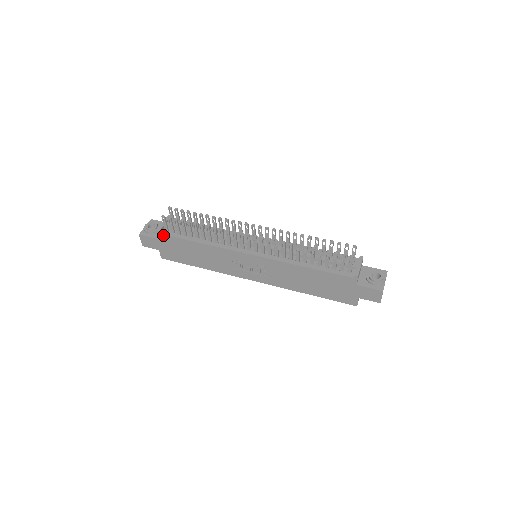
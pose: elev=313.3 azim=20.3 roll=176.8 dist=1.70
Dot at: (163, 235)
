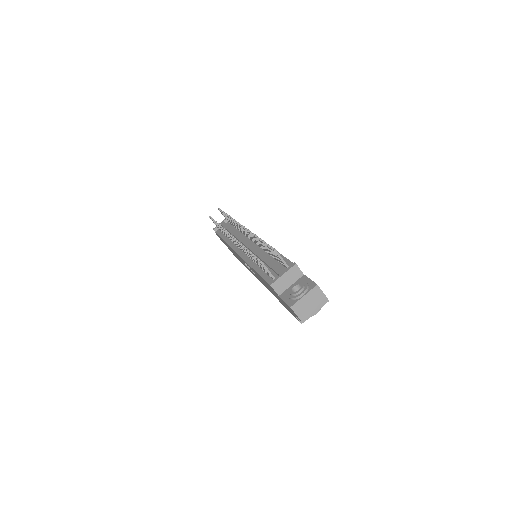
Dot at: occluded
